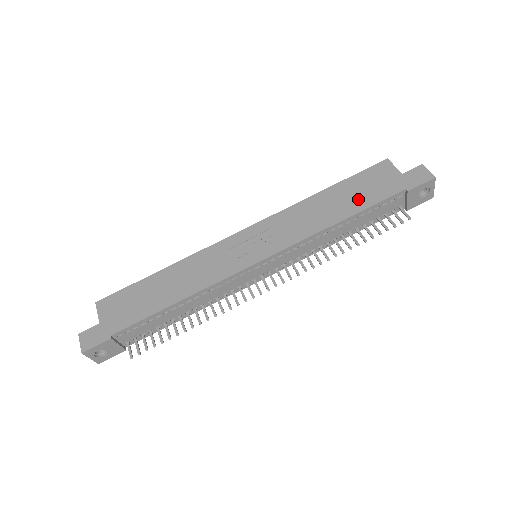
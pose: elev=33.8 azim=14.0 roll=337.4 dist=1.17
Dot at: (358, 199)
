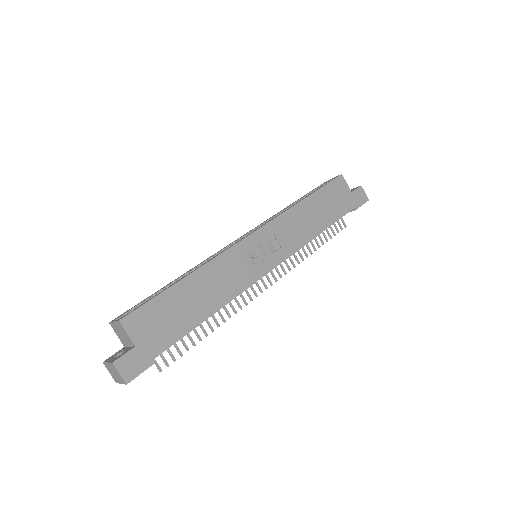
Dot at: (330, 212)
